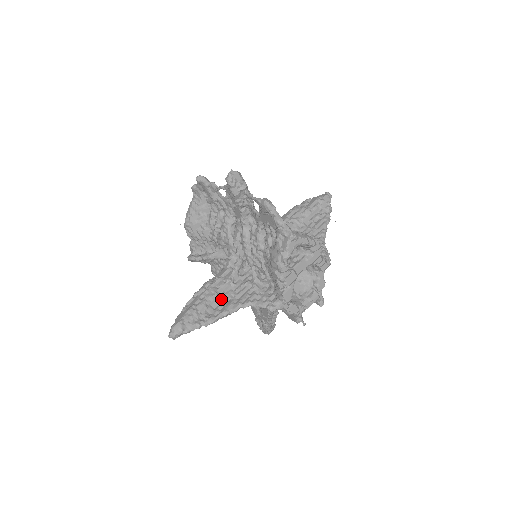
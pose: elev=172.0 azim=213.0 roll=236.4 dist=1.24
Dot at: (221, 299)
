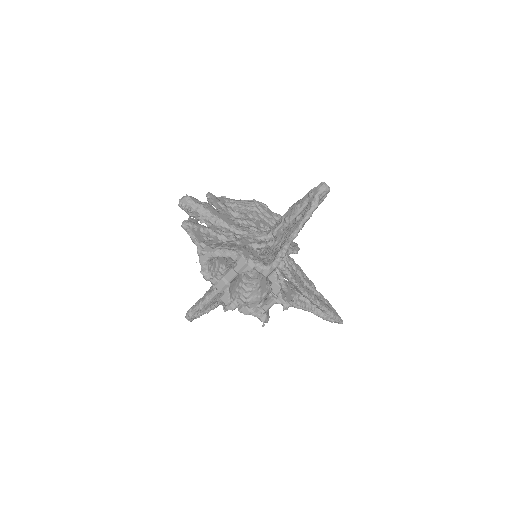
Dot at: (217, 294)
